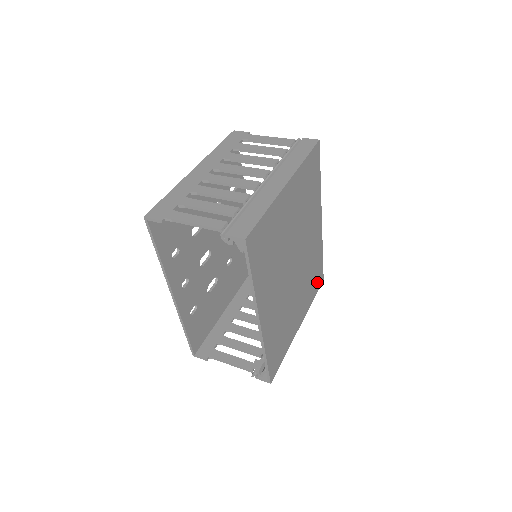
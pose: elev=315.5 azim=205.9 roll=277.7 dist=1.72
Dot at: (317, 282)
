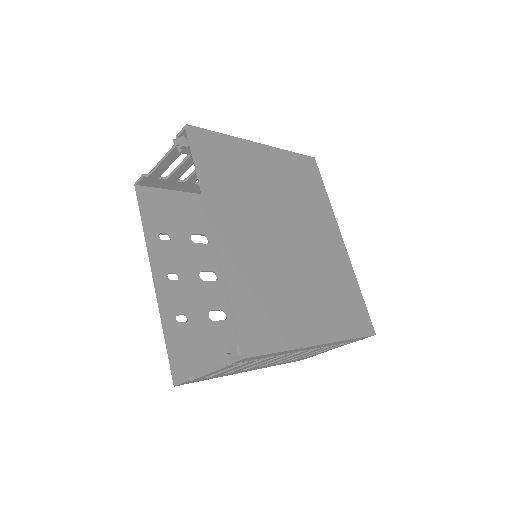
Dot at: (357, 320)
